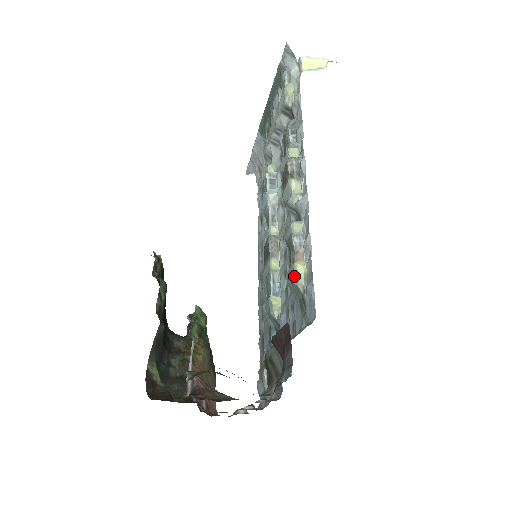
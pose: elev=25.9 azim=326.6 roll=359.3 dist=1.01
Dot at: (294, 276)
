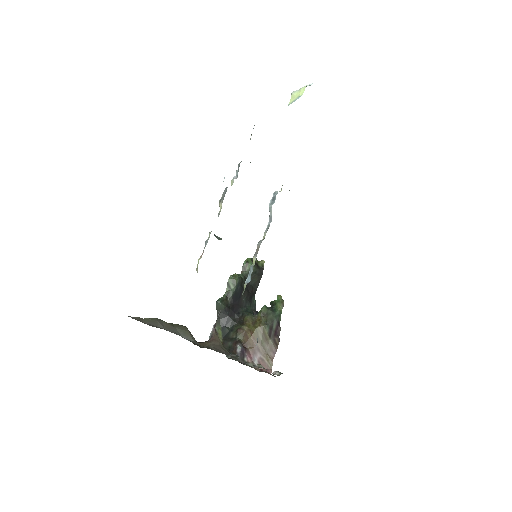
Dot at: occluded
